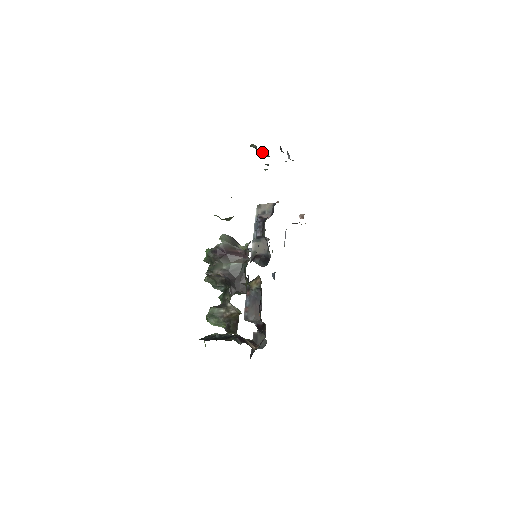
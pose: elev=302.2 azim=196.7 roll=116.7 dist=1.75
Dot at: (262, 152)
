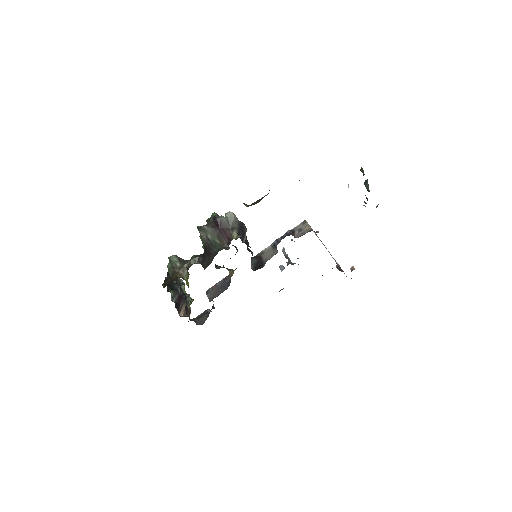
Dot at: (366, 182)
